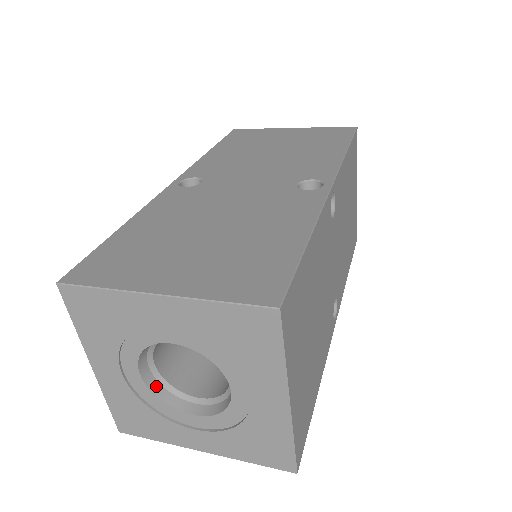
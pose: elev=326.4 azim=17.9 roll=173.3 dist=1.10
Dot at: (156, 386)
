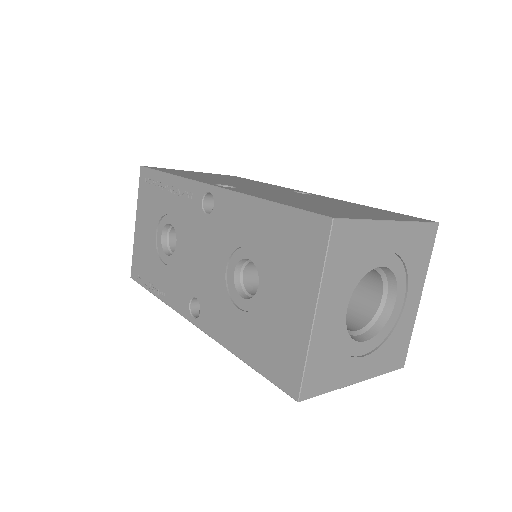
Dot at: occluded
